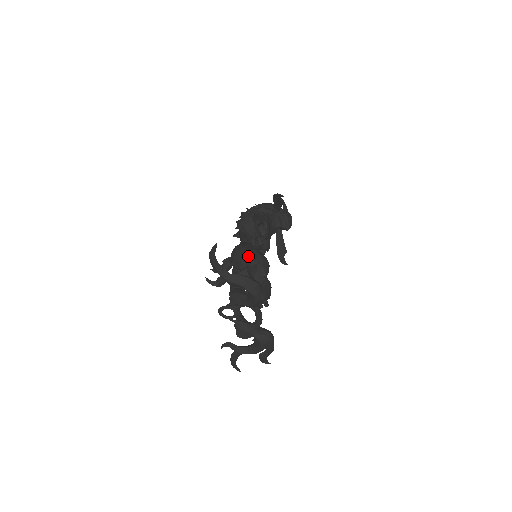
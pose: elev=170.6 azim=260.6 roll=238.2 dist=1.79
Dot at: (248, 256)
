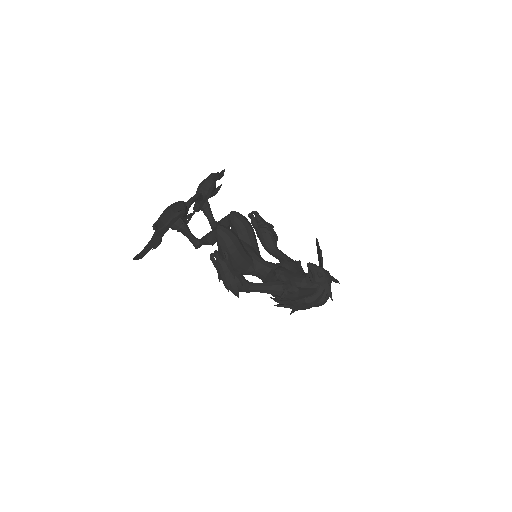
Dot at: occluded
